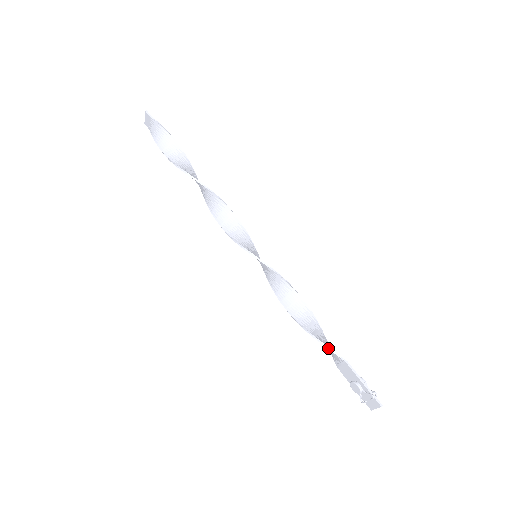
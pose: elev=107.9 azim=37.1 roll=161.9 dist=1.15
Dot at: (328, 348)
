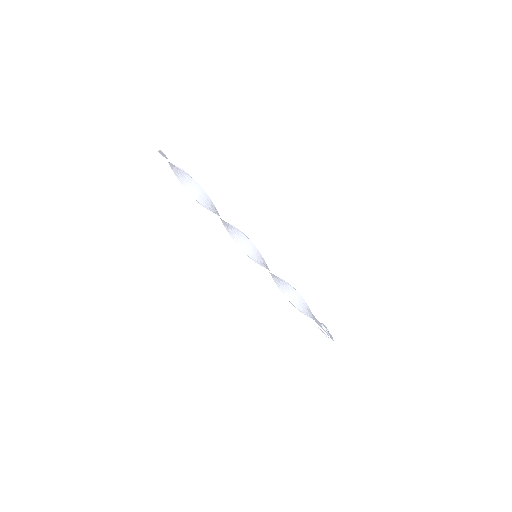
Dot at: occluded
